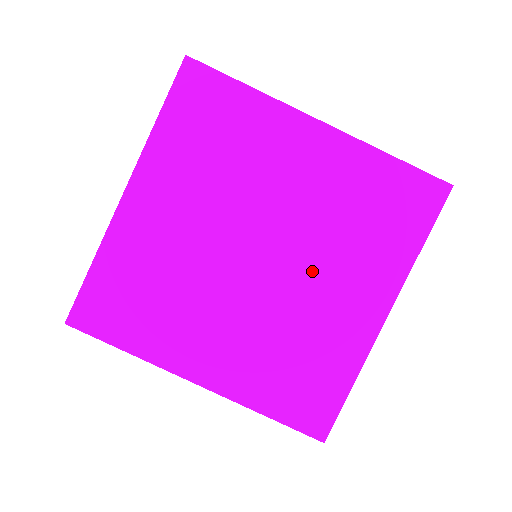
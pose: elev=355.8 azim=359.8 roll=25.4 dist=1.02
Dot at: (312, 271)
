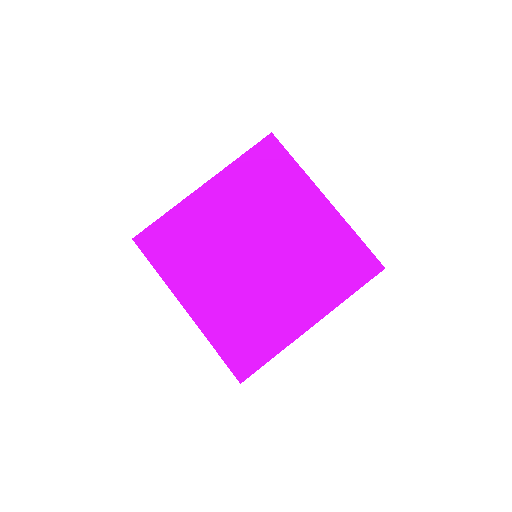
Dot at: (283, 277)
